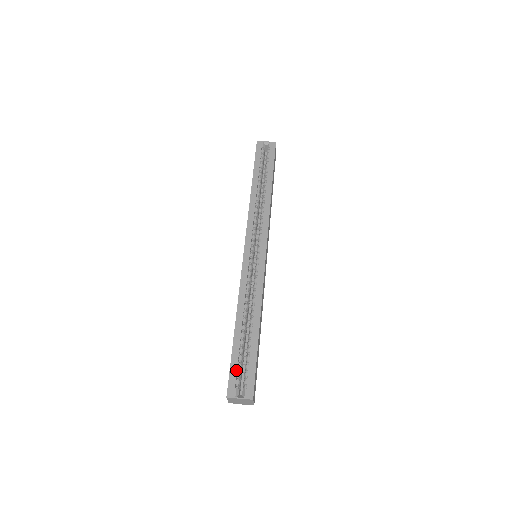
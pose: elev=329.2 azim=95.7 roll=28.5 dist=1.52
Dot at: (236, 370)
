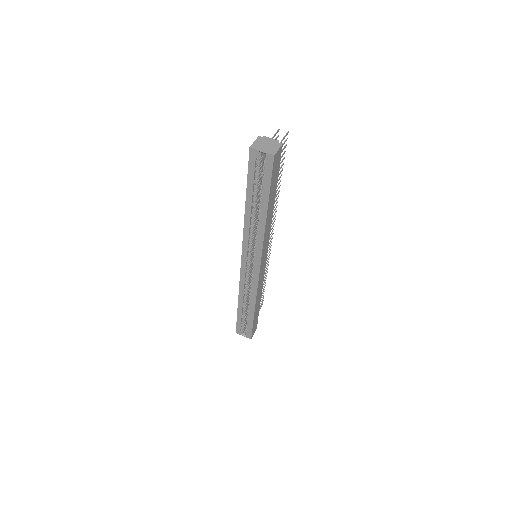
Dot at: (240, 325)
